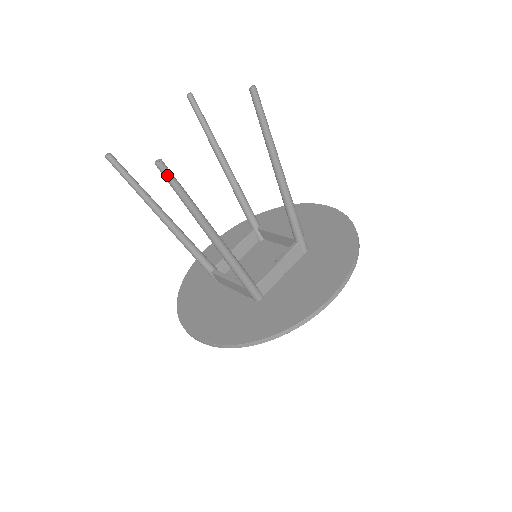
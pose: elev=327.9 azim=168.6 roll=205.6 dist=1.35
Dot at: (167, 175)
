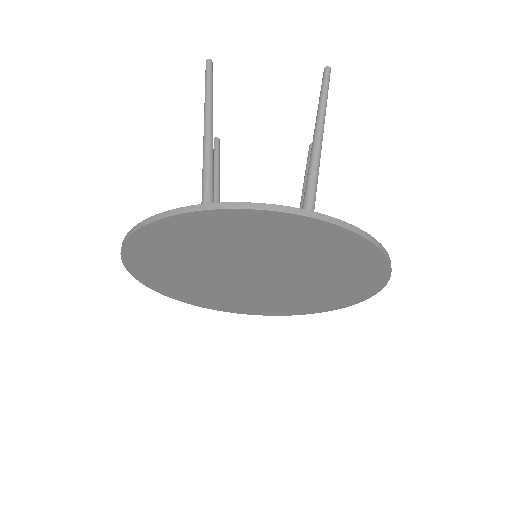
Dot at: (207, 70)
